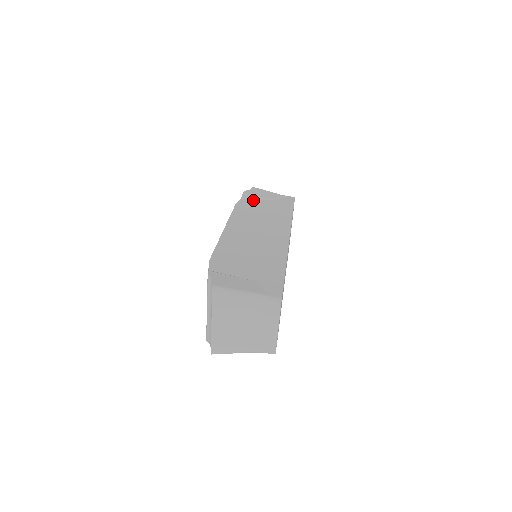
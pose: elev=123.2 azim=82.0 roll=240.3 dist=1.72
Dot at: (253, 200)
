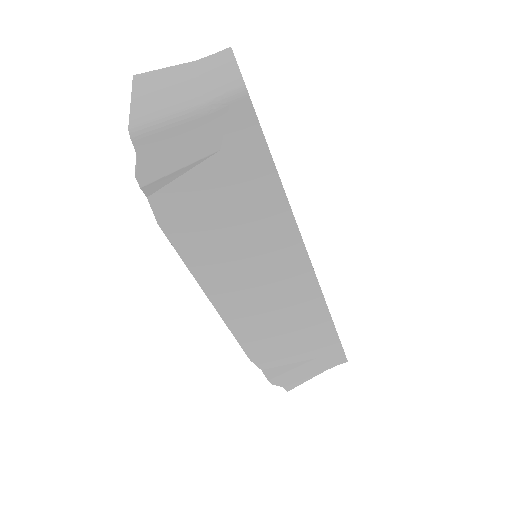
Dot at: (174, 187)
